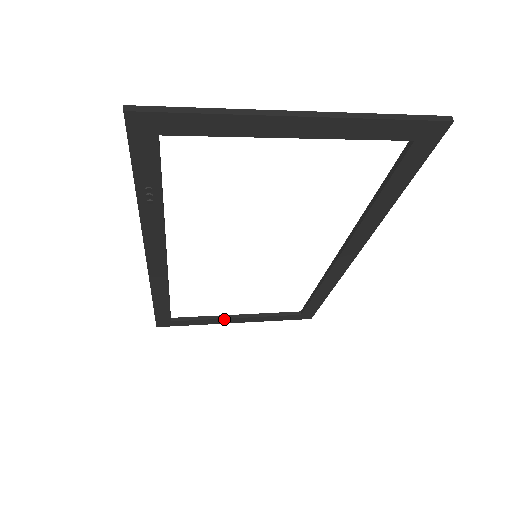
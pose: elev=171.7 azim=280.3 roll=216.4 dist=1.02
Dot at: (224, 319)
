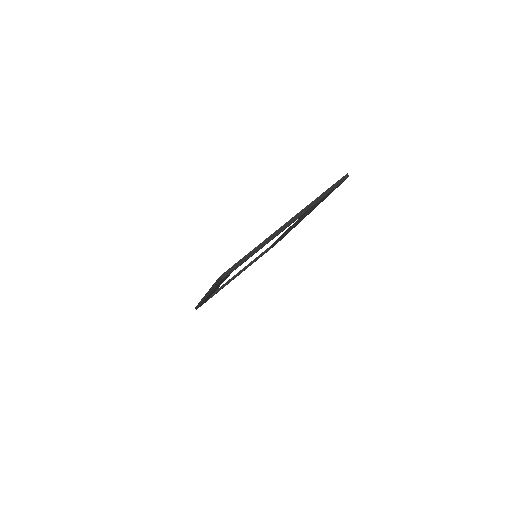
Dot at: occluded
